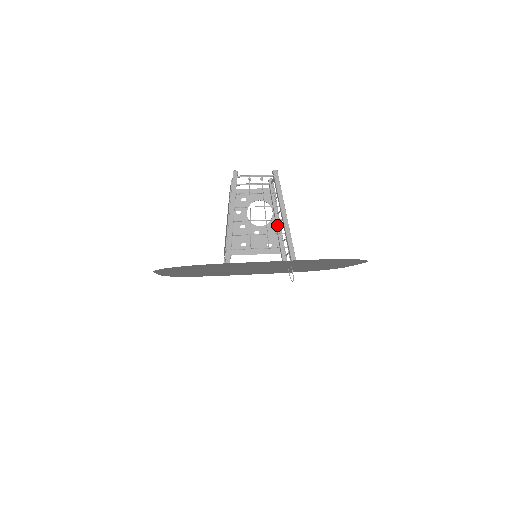
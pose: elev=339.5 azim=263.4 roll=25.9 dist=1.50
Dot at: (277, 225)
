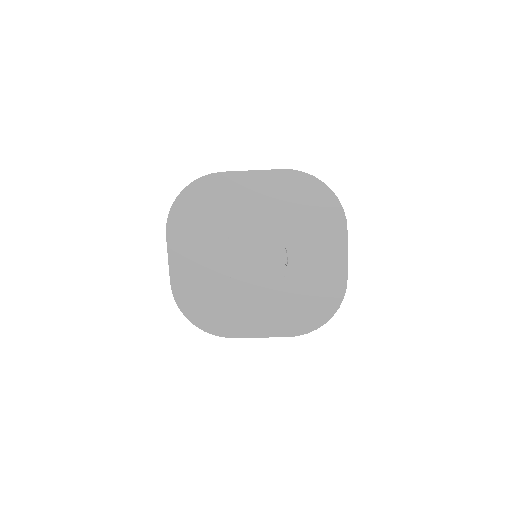
Dot at: occluded
